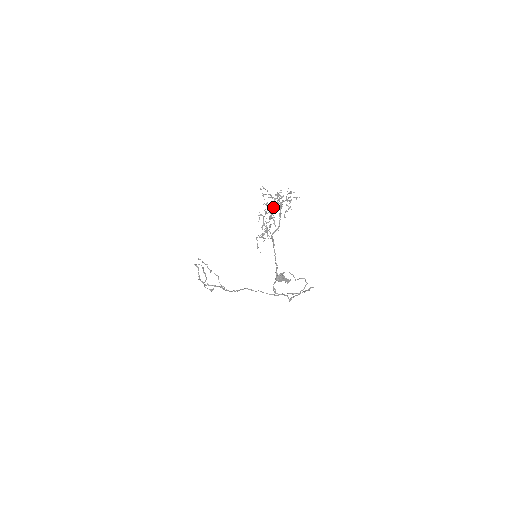
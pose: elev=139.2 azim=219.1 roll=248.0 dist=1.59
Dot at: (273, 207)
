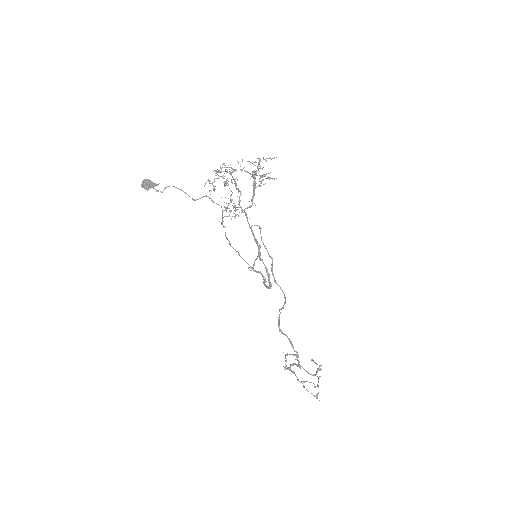
Dot at: (223, 171)
